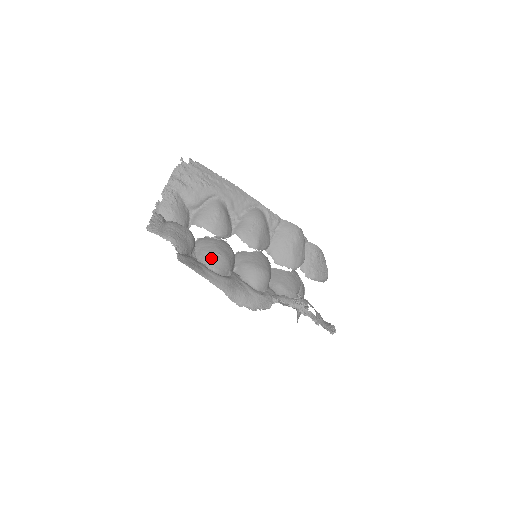
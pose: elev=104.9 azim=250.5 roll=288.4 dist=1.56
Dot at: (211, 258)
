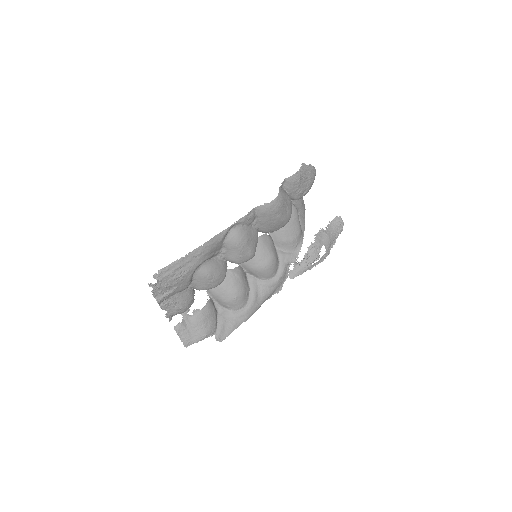
Dot at: (232, 305)
